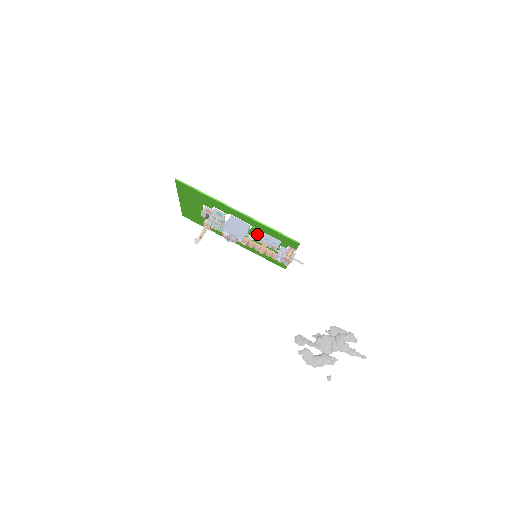
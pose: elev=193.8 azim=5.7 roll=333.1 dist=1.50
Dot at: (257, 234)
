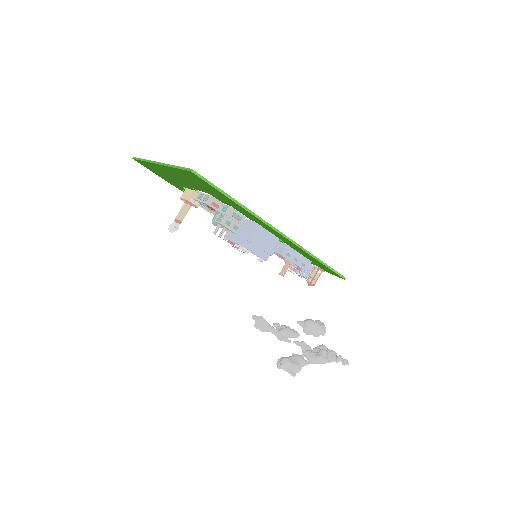
Dot at: (285, 252)
